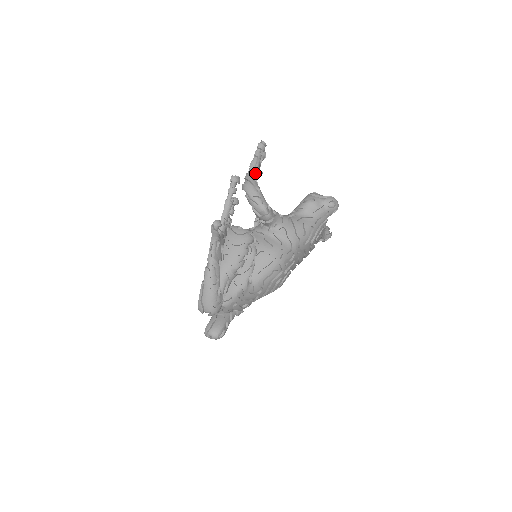
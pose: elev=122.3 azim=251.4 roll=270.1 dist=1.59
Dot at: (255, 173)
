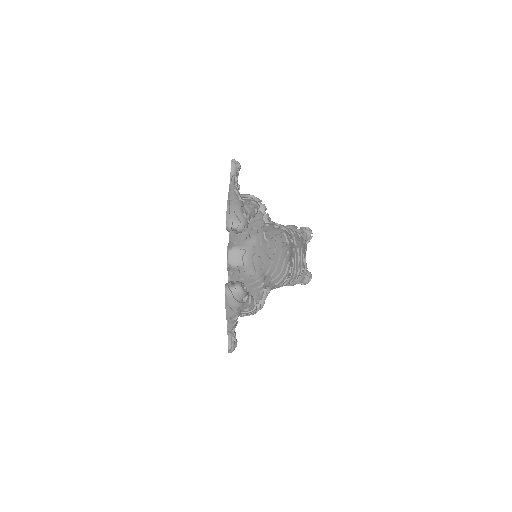
Dot at: occluded
